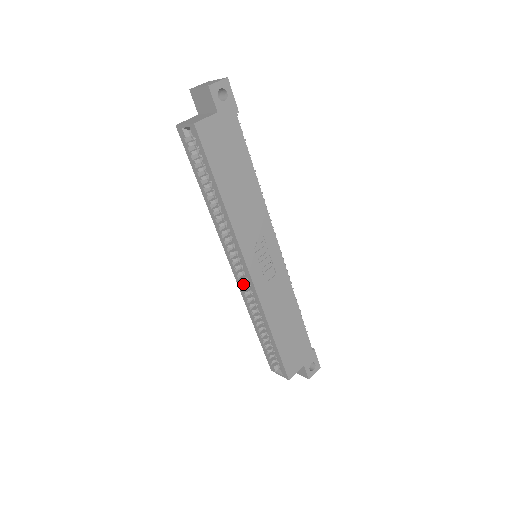
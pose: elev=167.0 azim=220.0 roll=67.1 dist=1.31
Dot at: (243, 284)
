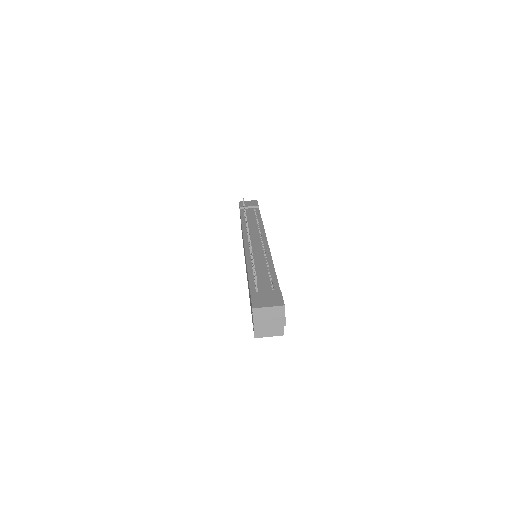
Dot at: occluded
